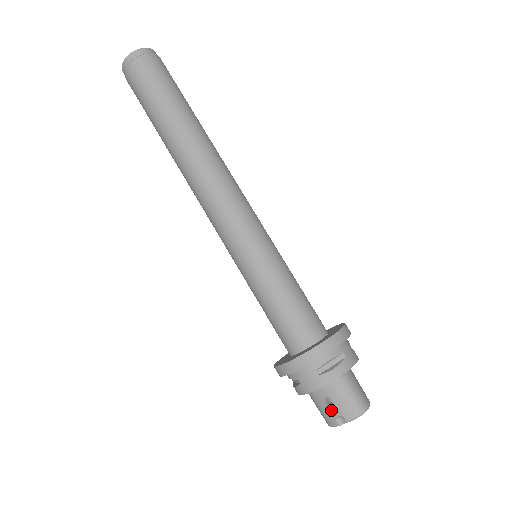
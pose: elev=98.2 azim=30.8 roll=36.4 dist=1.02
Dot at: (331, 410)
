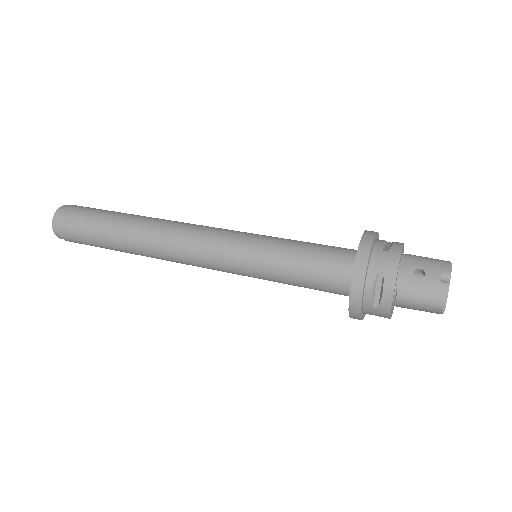
Dot at: (429, 278)
